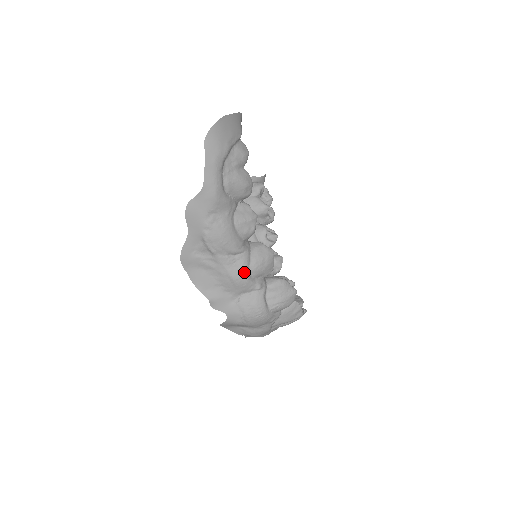
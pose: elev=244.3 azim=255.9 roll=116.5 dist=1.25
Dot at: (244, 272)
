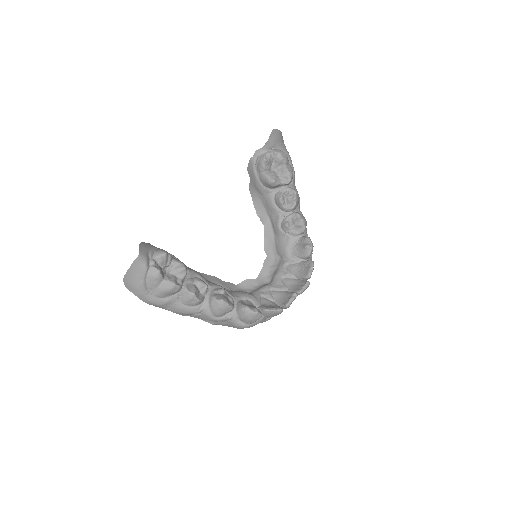
Dot at: (211, 319)
